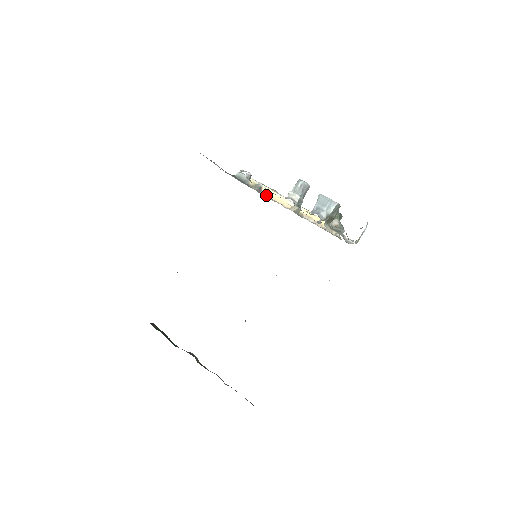
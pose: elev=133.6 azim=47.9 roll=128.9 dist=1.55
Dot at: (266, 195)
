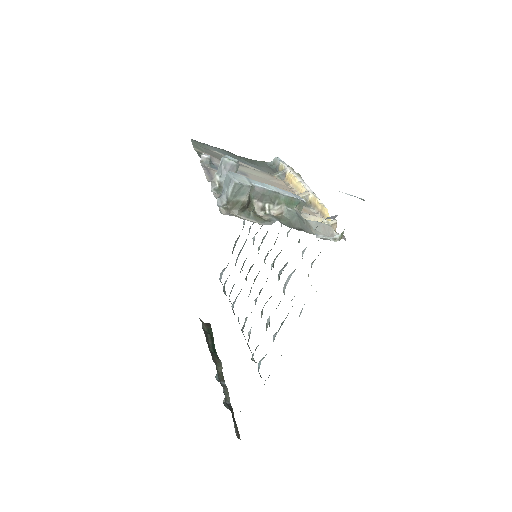
Dot at: (288, 182)
